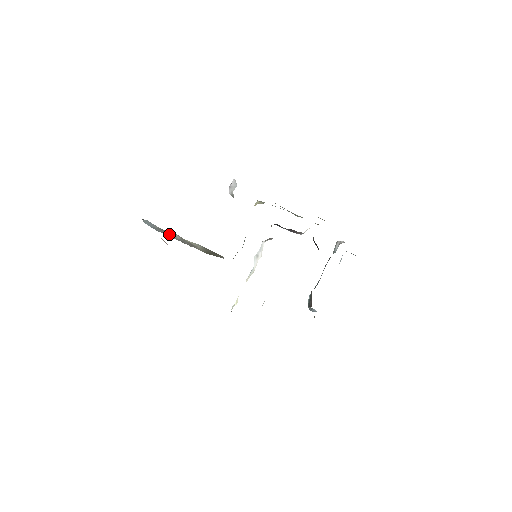
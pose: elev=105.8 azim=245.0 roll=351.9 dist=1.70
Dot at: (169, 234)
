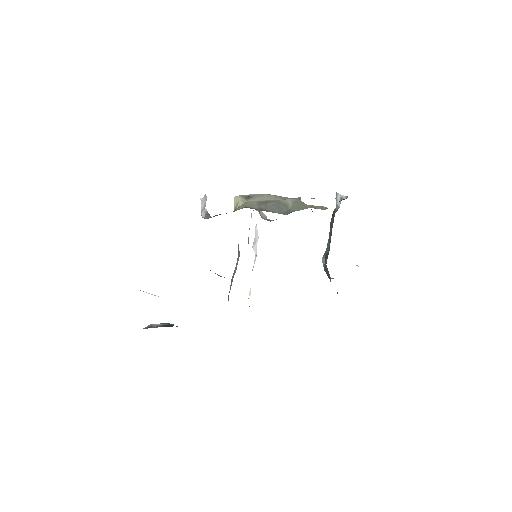
Dot at: occluded
